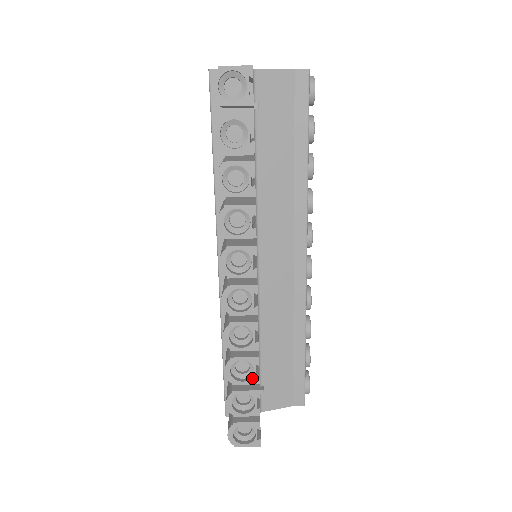
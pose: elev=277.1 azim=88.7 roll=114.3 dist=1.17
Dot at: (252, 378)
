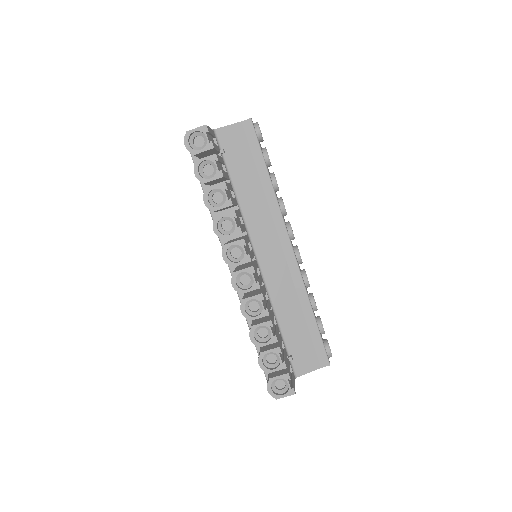
Dot at: (271, 338)
